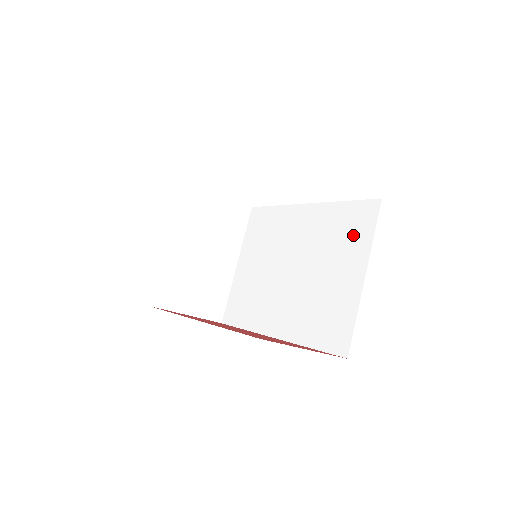
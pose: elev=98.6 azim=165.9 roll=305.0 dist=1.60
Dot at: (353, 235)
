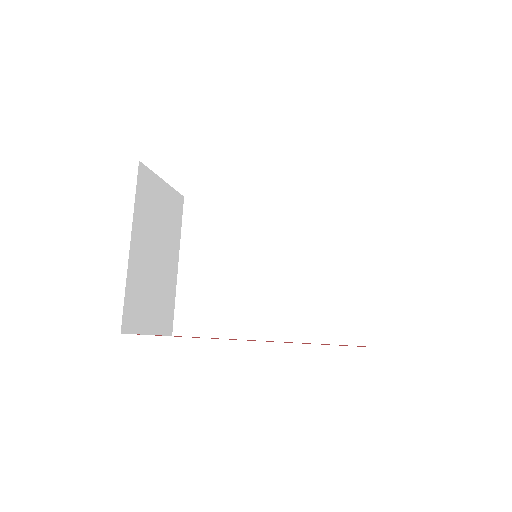
Dot at: (342, 228)
